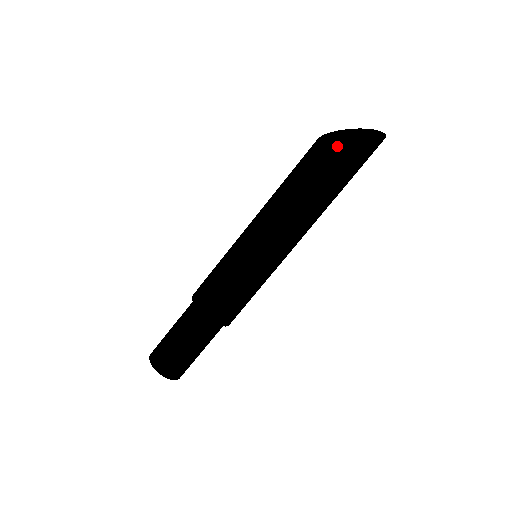
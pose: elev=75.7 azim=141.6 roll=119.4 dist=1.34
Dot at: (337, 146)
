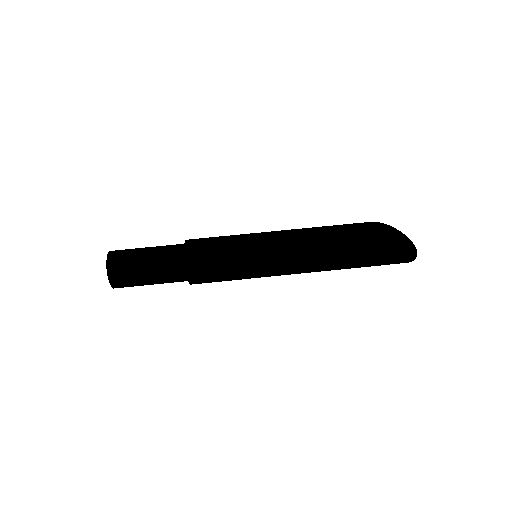
Dot at: occluded
